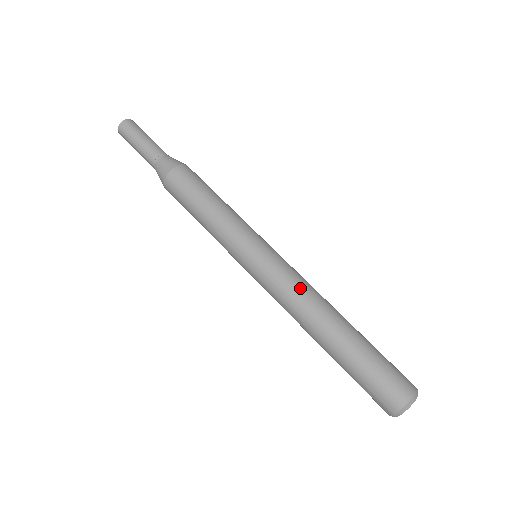
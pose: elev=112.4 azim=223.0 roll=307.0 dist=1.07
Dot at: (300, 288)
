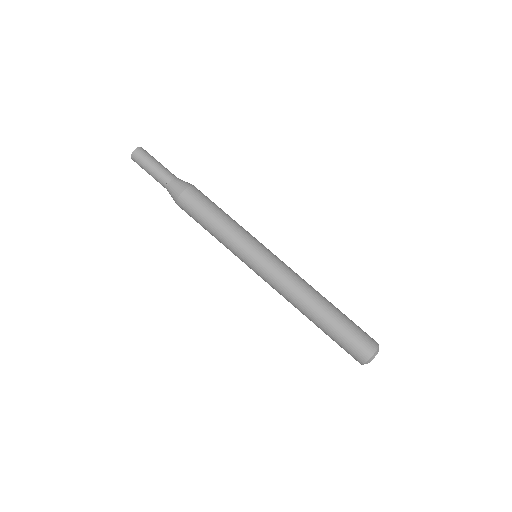
Dot at: (296, 275)
